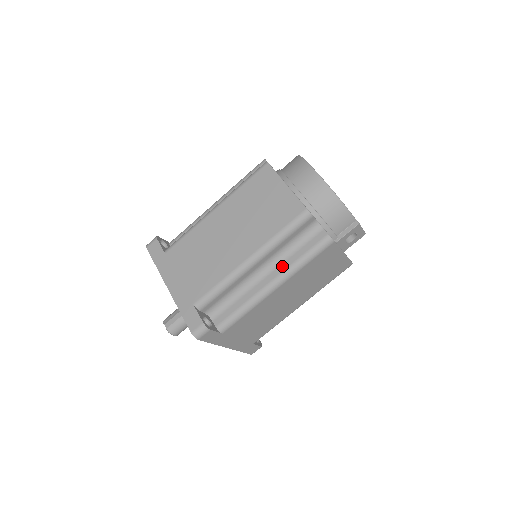
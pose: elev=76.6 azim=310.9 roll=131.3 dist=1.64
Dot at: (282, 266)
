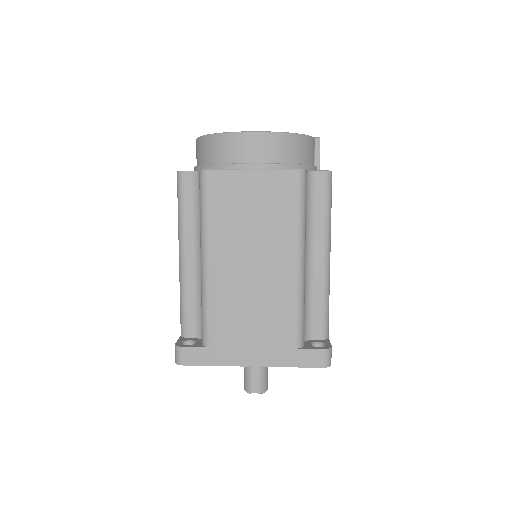
Dot at: (318, 236)
